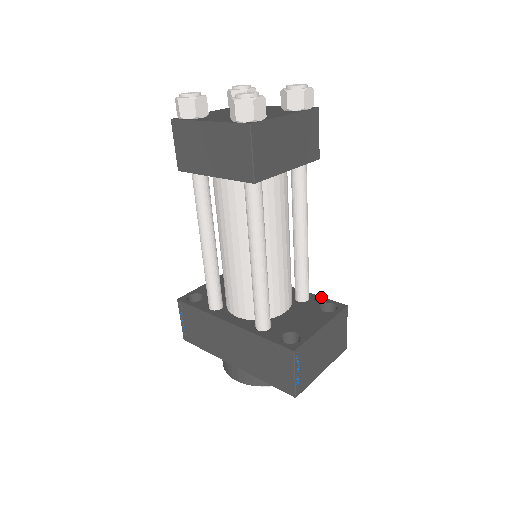
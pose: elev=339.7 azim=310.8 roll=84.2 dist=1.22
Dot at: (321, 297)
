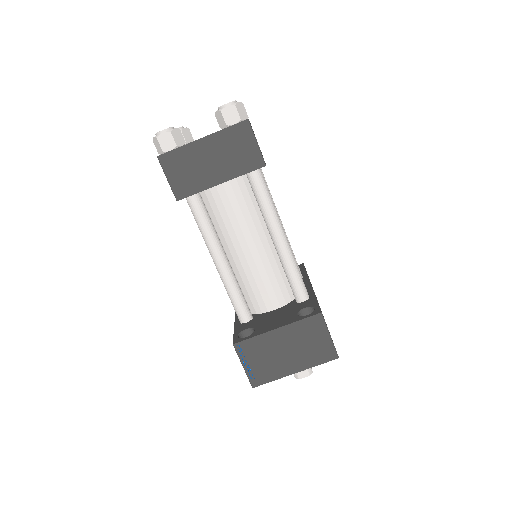
Dot at: (315, 300)
